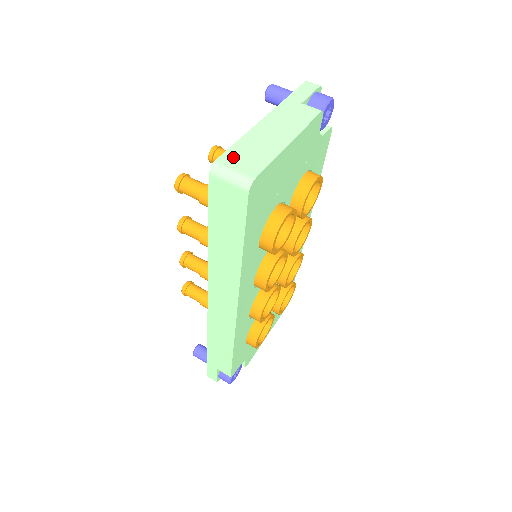
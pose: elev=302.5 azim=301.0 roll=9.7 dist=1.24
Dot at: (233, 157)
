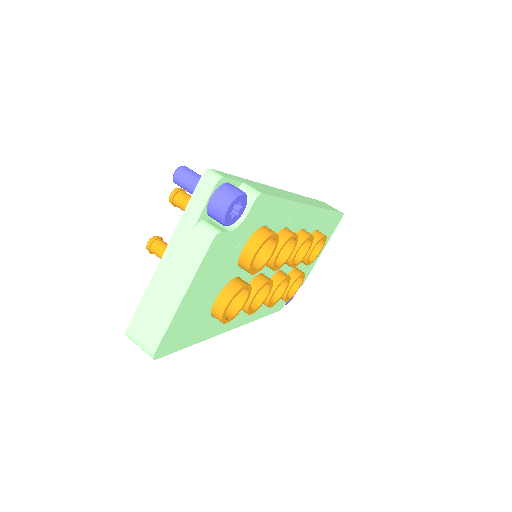
Dot at: (138, 326)
